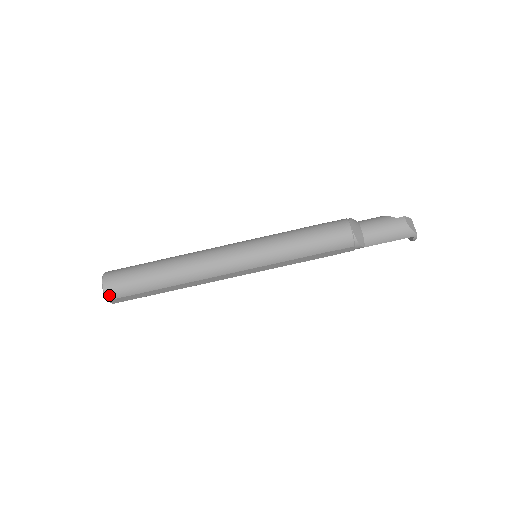
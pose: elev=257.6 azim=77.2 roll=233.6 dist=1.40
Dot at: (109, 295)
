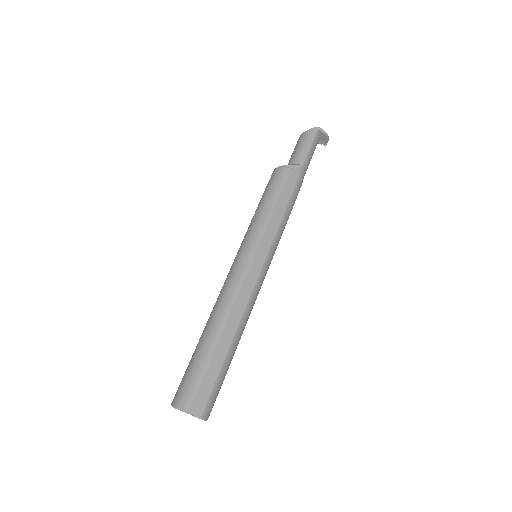
Dot at: (184, 405)
